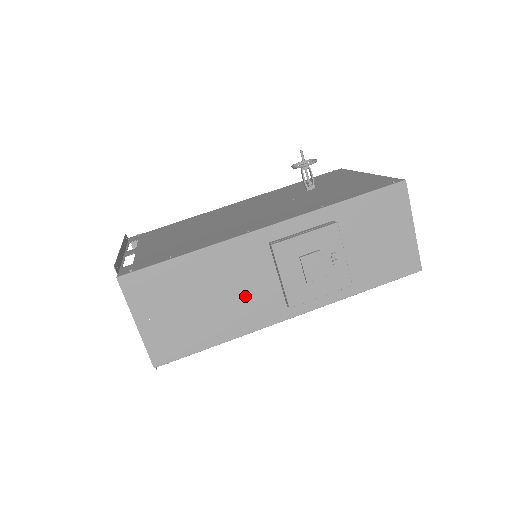
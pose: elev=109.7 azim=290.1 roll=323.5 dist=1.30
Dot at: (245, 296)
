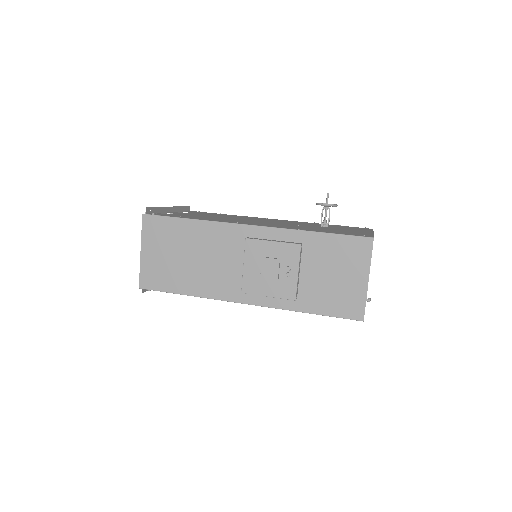
Dot at: (216, 269)
